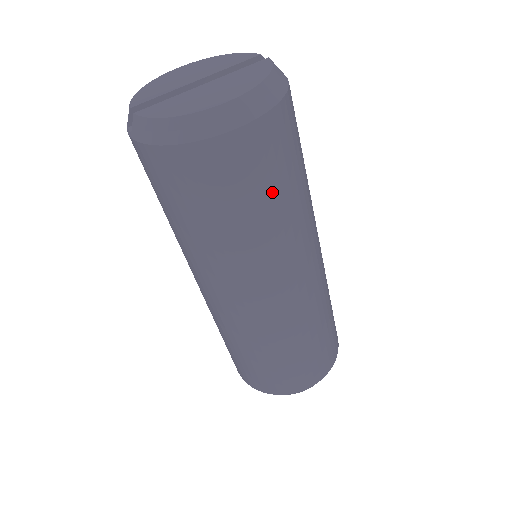
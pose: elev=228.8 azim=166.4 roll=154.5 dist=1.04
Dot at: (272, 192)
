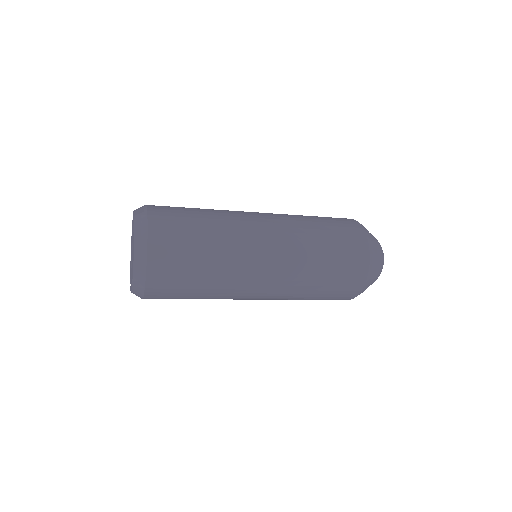
Dot at: (193, 268)
